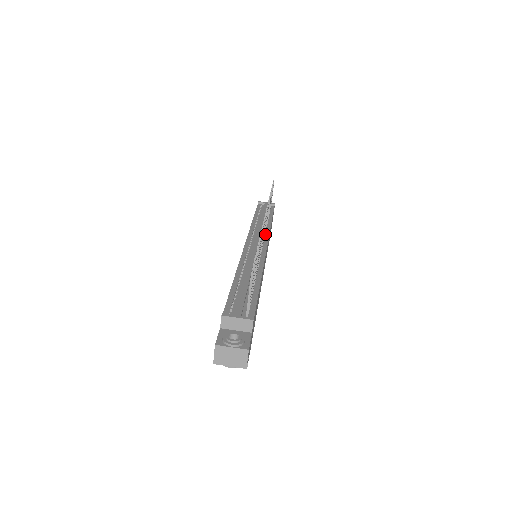
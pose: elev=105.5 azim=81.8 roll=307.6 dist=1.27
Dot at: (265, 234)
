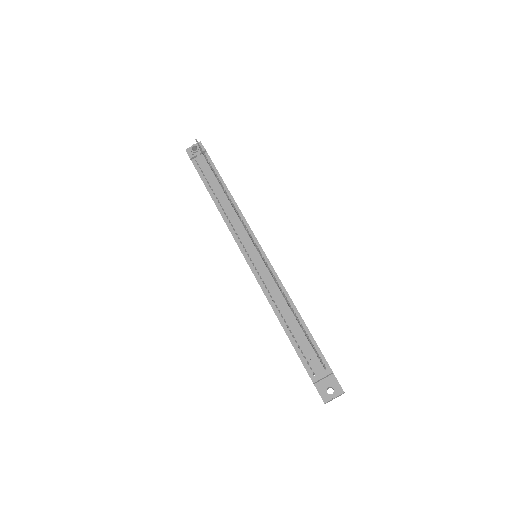
Dot at: occluded
